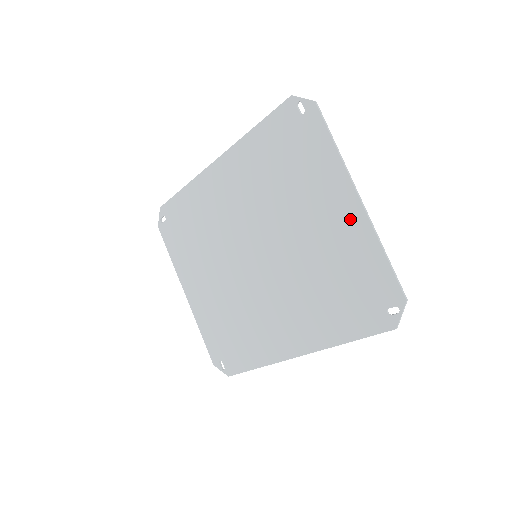
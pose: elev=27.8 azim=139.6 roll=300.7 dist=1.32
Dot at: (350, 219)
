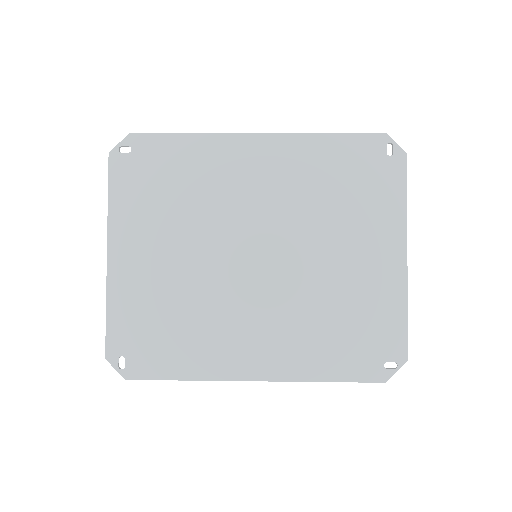
Dot at: (389, 269)
